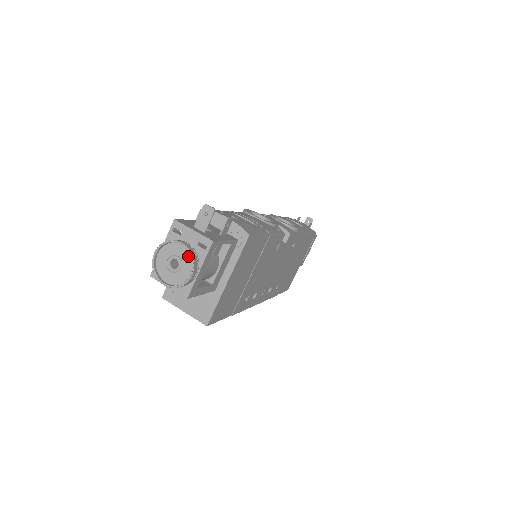
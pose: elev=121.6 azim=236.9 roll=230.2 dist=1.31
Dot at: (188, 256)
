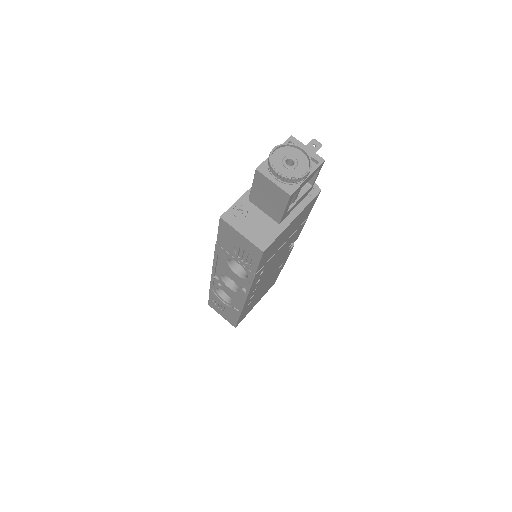
Dot at: (305, 160)
